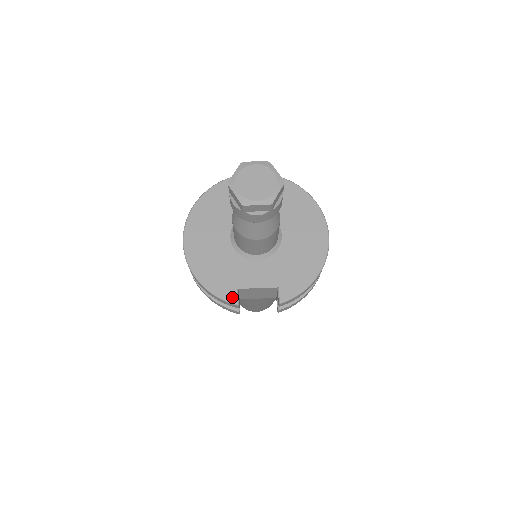
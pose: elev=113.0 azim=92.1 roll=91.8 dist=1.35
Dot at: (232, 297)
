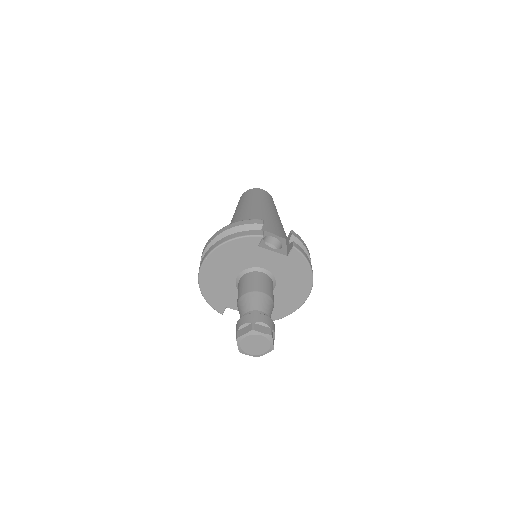
Dot at: (220, 310)
